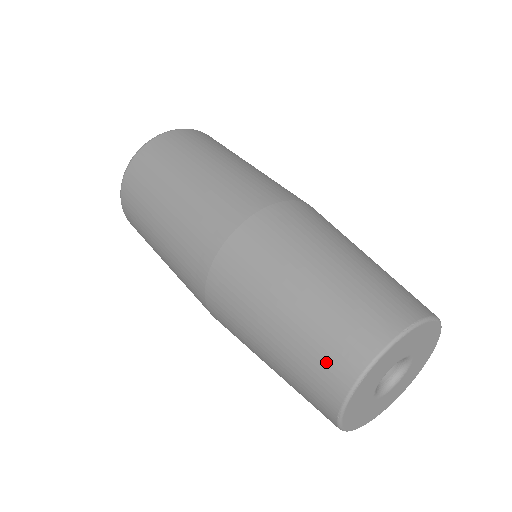
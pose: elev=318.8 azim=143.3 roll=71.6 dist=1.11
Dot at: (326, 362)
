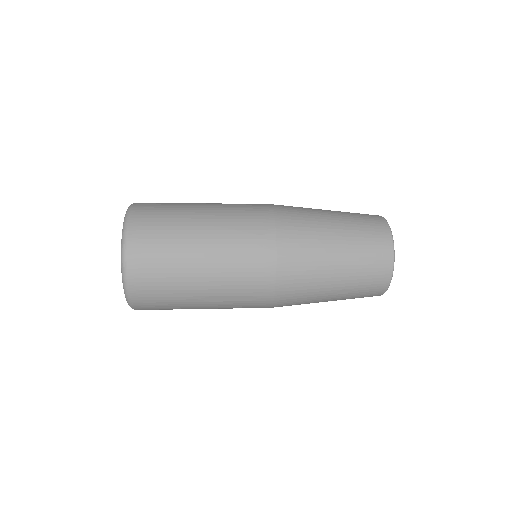
Dot at: (371, 224)
